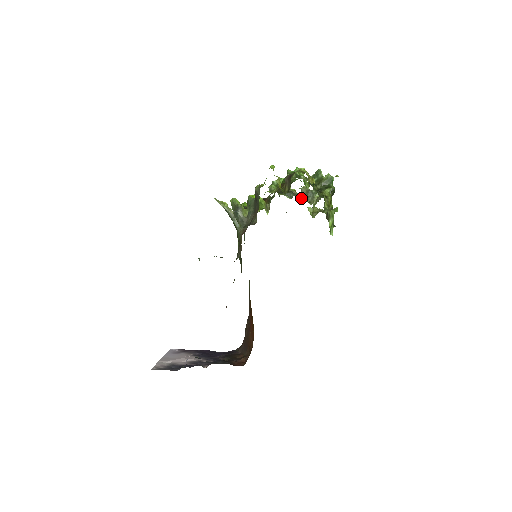
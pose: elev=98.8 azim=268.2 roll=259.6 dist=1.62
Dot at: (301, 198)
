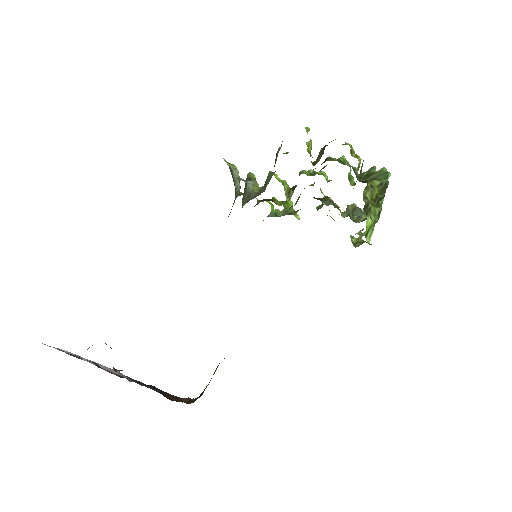
Dot at: (344, 217)
